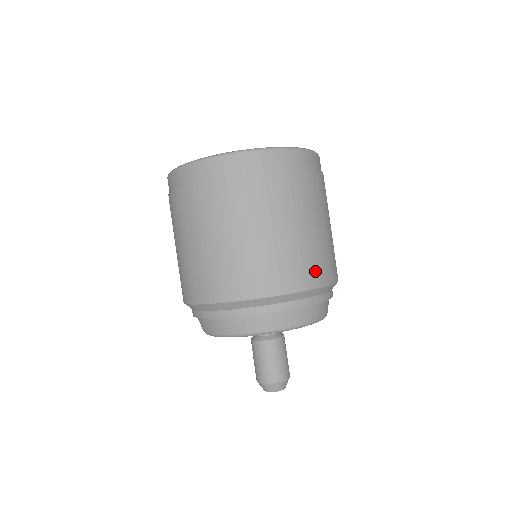
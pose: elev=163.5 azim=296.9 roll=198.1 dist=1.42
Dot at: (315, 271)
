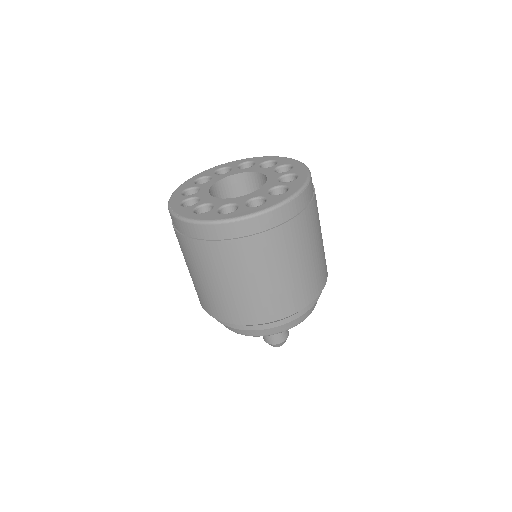
Dot at: occluded
